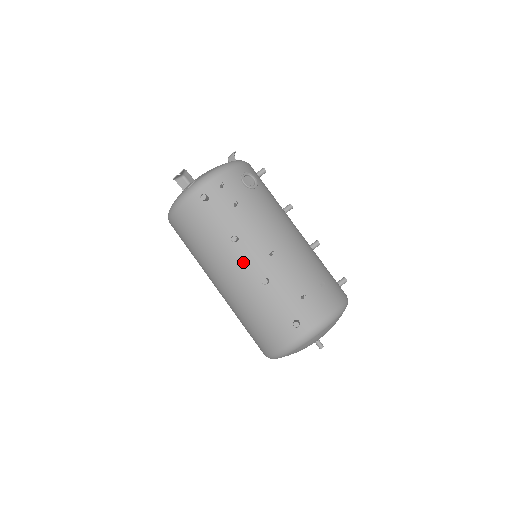
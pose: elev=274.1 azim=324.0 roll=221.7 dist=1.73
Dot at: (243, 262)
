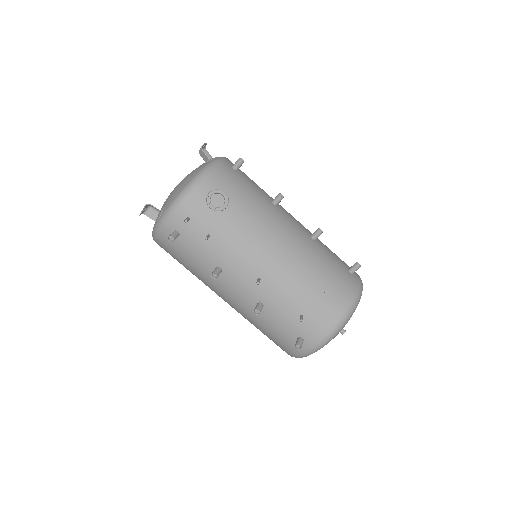
Dot at: (233, 290)
